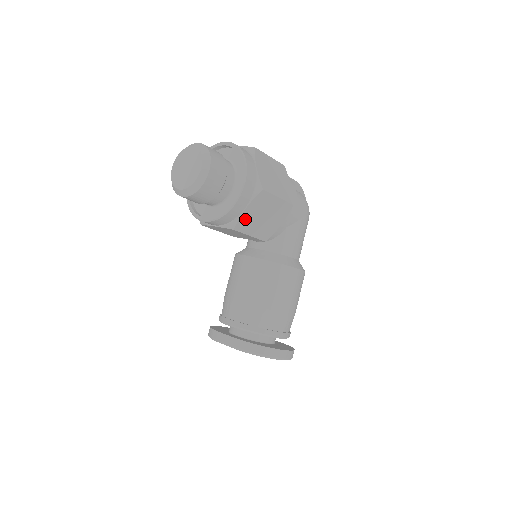
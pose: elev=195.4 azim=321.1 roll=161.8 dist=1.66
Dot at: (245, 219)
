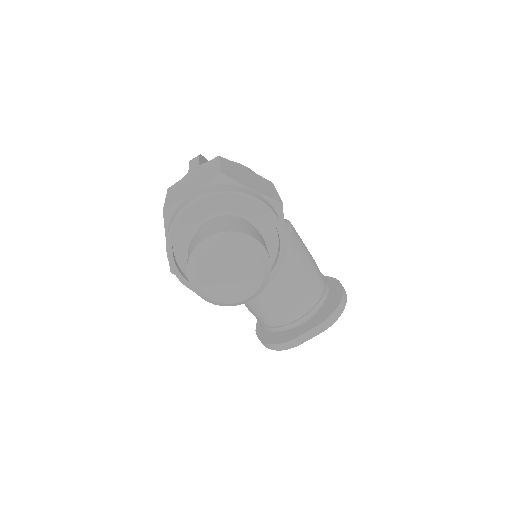
Dot at: occluded
